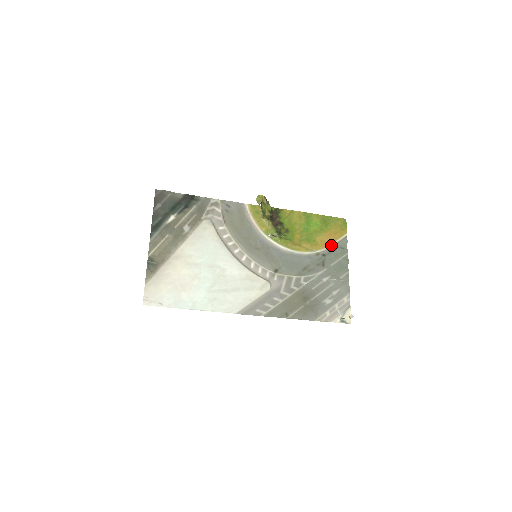
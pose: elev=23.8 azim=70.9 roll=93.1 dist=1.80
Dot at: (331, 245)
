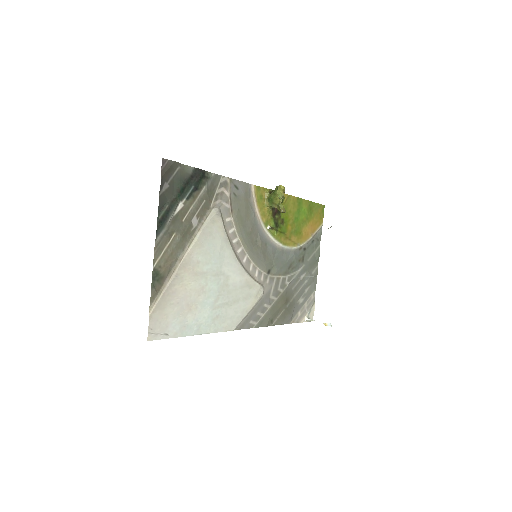
Dot at: (311, 237)
